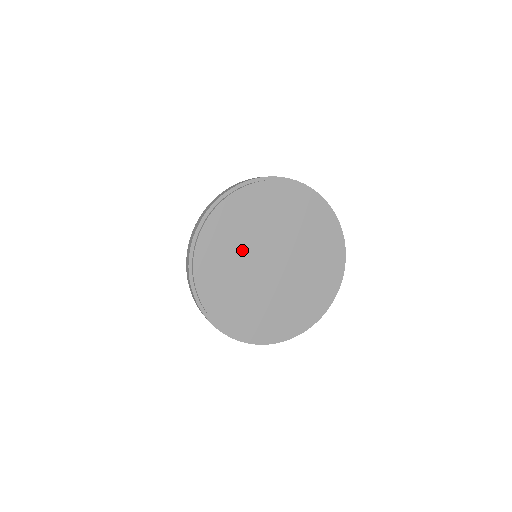
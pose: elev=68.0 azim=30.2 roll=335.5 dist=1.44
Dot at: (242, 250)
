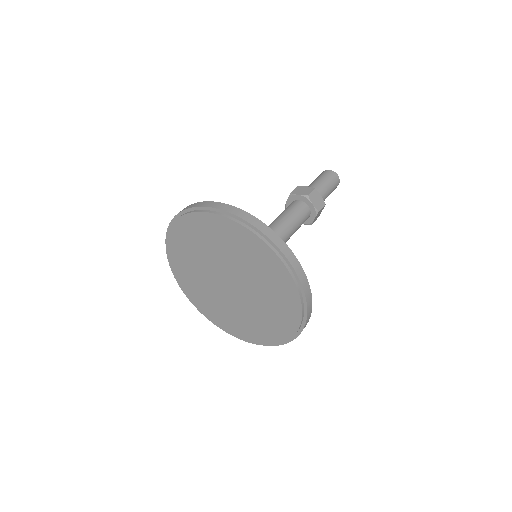
Dot at: (220, 253)
